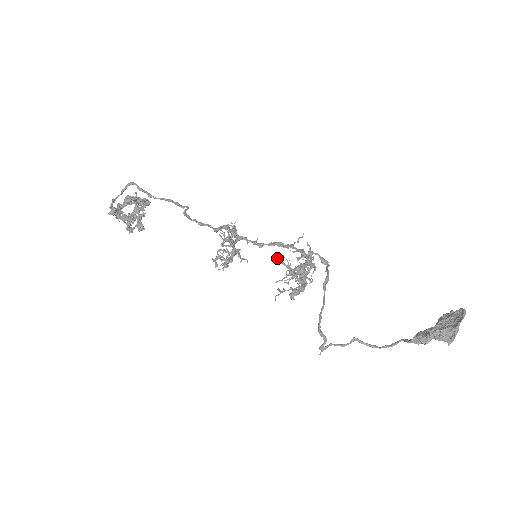
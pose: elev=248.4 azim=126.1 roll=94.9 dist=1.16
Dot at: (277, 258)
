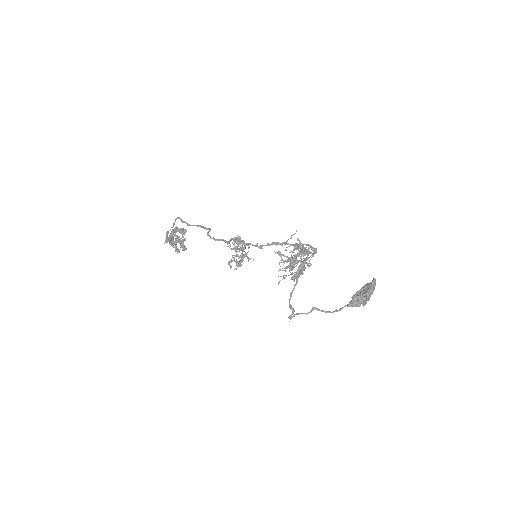
Dot at: (278, 253)
